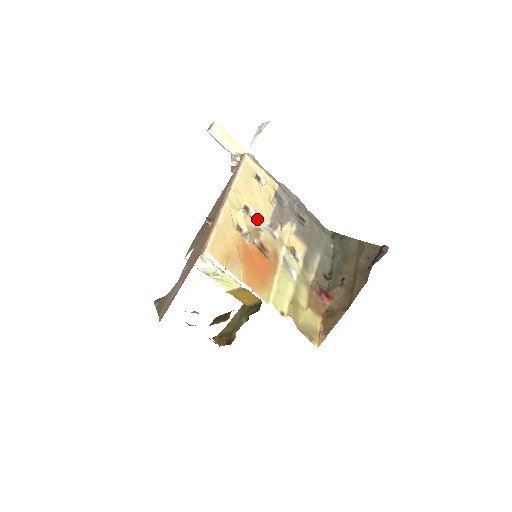
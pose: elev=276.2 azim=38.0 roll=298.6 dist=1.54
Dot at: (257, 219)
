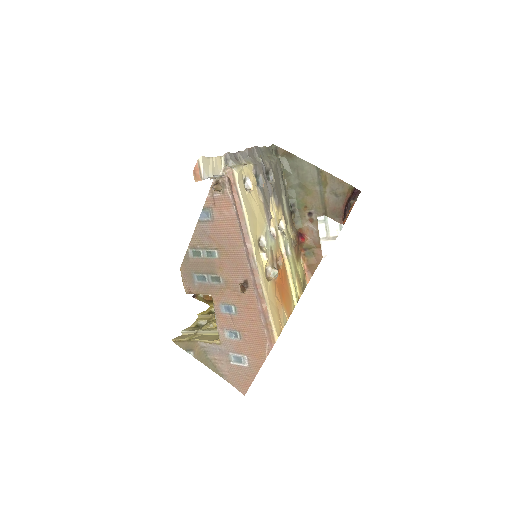
Dot at: (267, 241)
